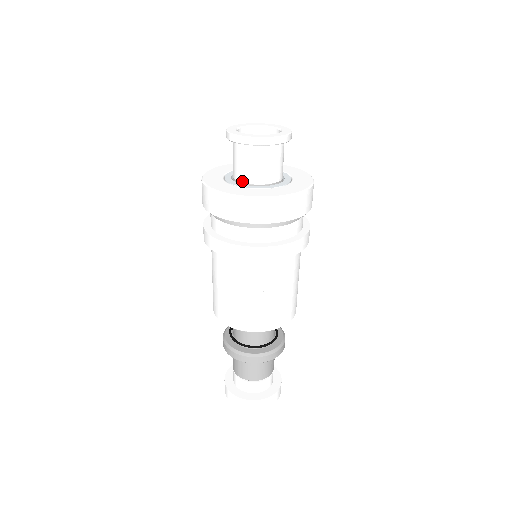
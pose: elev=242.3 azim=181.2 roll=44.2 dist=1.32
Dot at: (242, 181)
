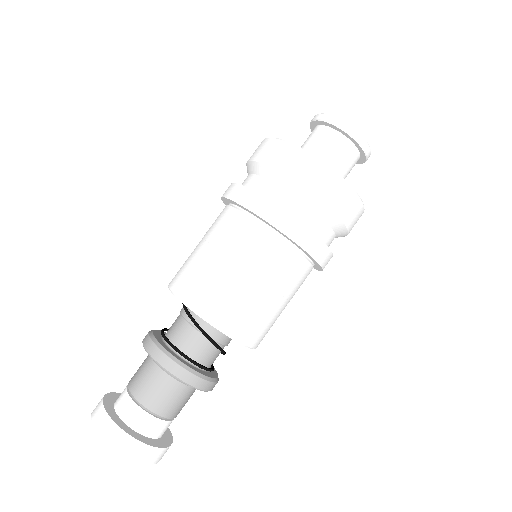
Dot at: occluded
